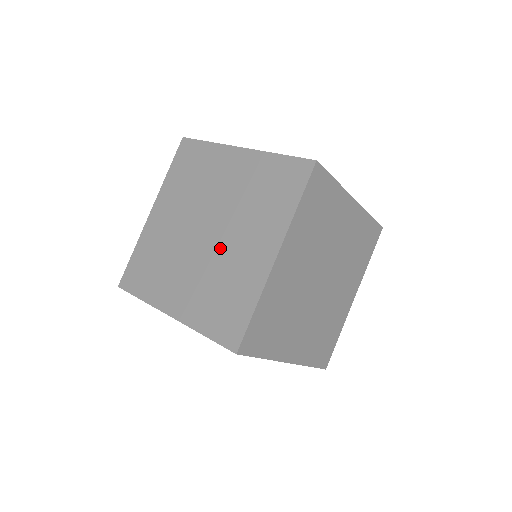
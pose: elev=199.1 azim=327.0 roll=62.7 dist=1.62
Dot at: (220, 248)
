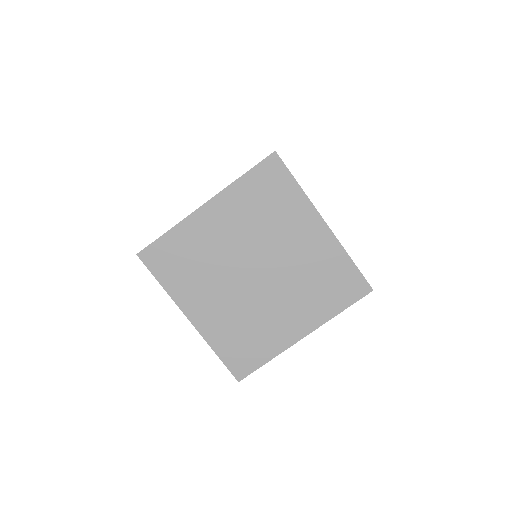
Dot at: (262, 298)
